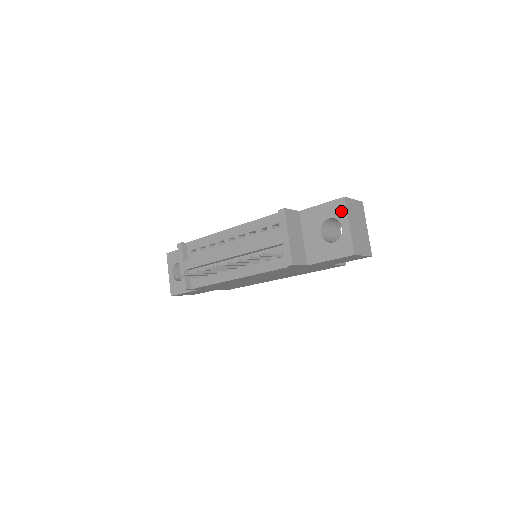
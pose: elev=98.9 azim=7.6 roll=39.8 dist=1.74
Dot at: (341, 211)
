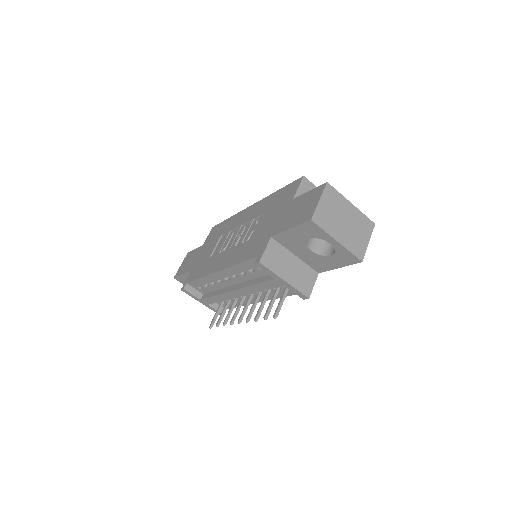
Dot at: (318, 232)
